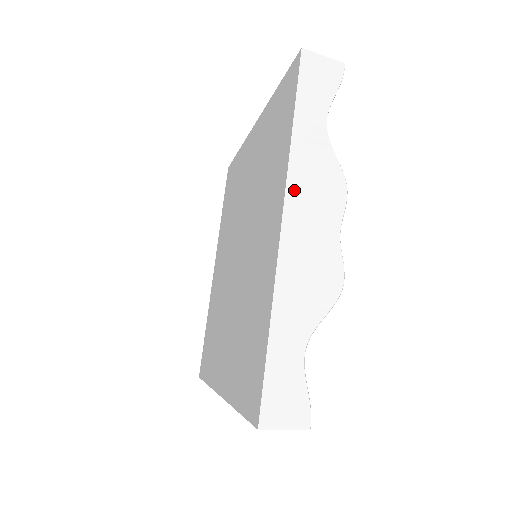
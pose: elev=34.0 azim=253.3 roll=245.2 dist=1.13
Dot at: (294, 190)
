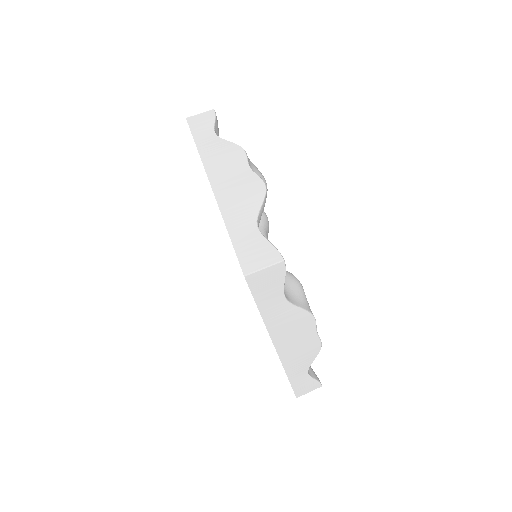
Dot at: (210, 166)
